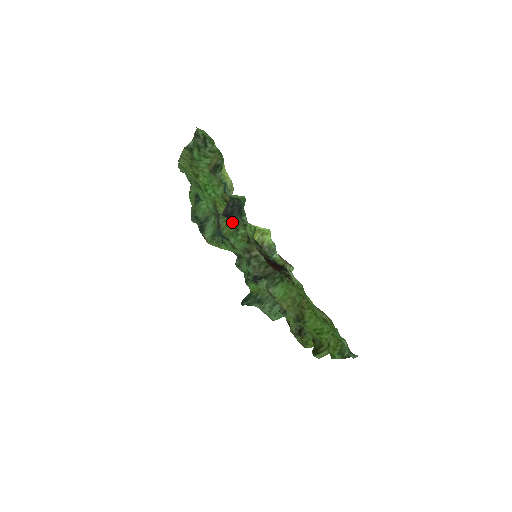
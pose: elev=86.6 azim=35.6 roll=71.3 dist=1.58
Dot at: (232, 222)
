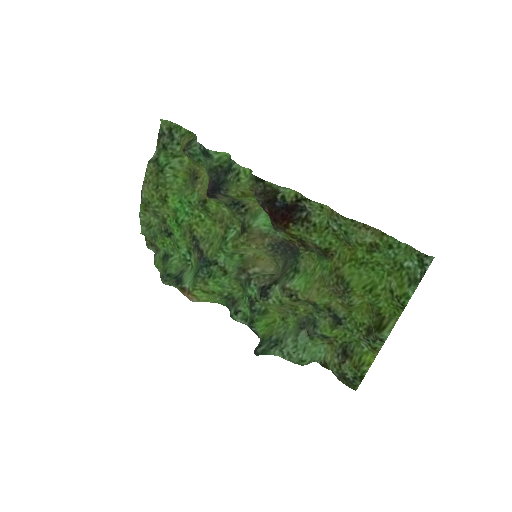
Dot at: (216, 238)
